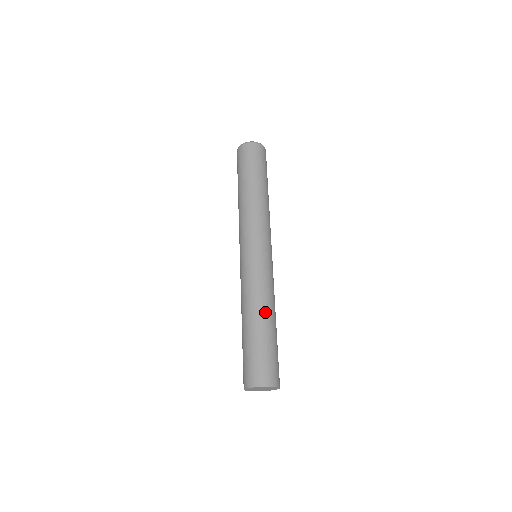
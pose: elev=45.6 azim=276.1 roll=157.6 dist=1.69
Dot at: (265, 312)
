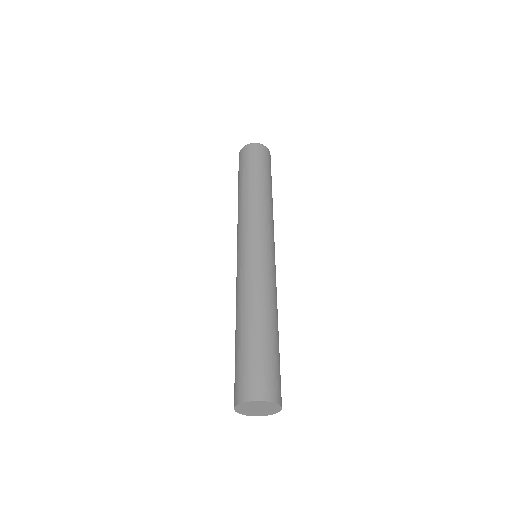
Dot at: (251, 312)
